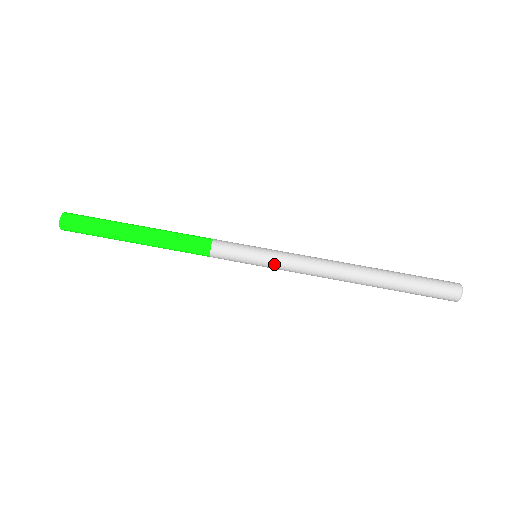
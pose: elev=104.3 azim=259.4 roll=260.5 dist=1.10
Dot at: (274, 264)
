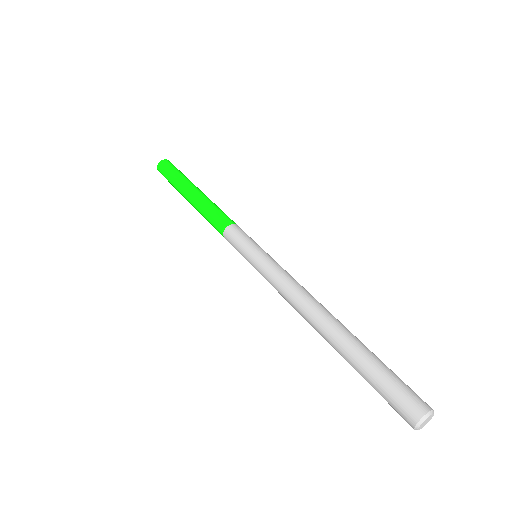
Dot at: (267, 261)
